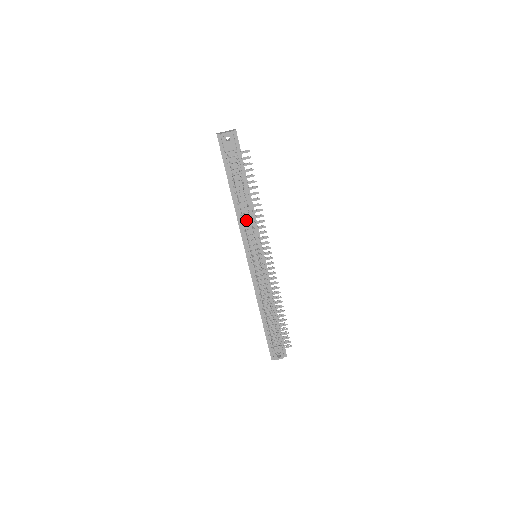
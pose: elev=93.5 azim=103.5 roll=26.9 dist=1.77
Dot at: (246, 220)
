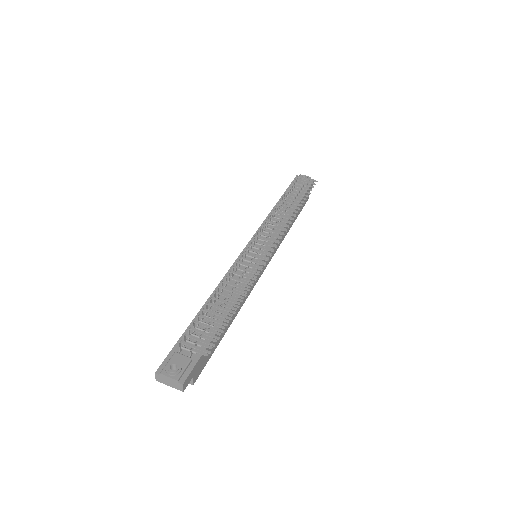
Dot at: (276, 211)
